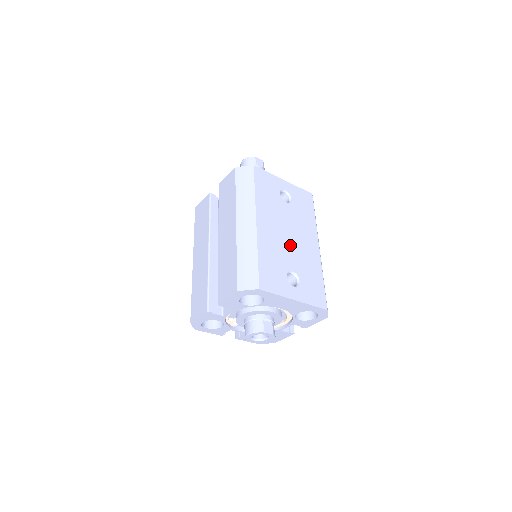
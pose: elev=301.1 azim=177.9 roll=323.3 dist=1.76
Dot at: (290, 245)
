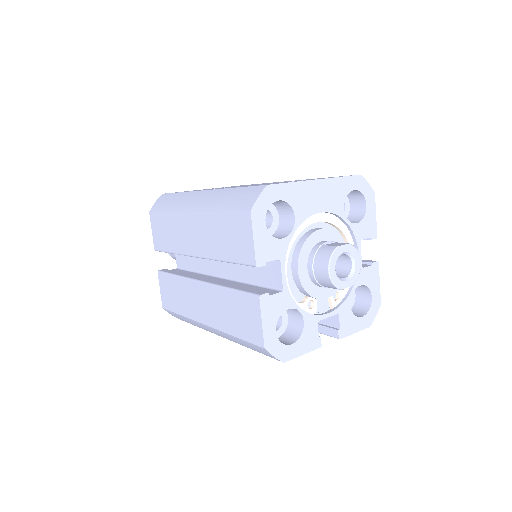
Dot at: occluded
